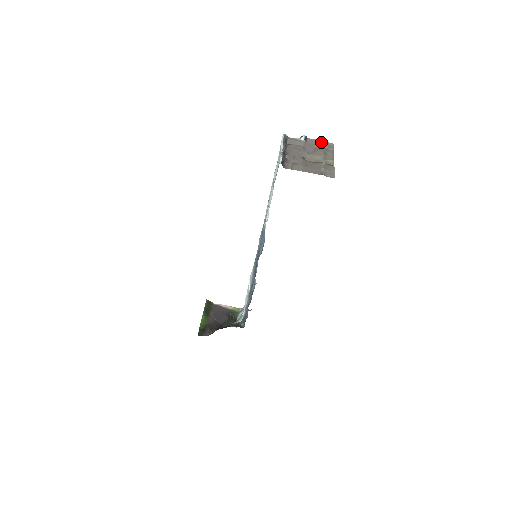
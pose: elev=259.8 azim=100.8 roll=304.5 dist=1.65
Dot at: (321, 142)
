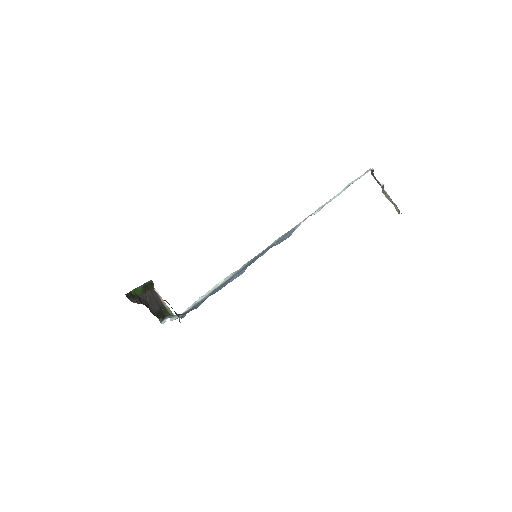
Dot at: occluded
